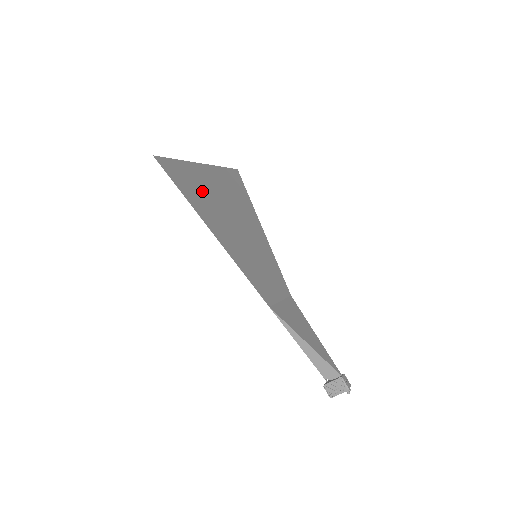
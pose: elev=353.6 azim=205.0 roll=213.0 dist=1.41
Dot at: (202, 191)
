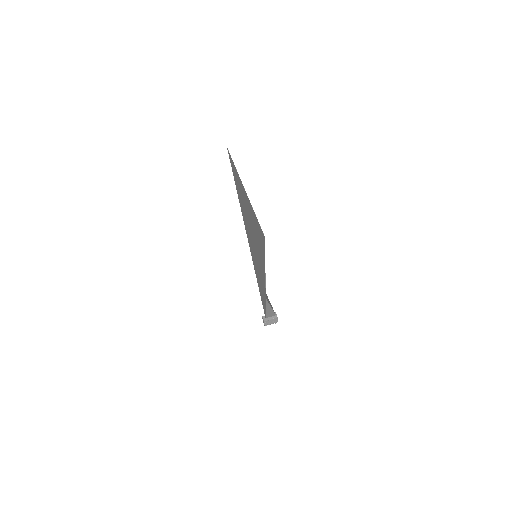
Dot at: (255, 230)
